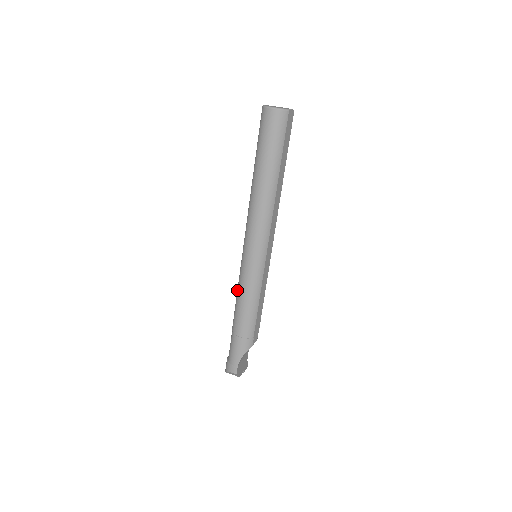
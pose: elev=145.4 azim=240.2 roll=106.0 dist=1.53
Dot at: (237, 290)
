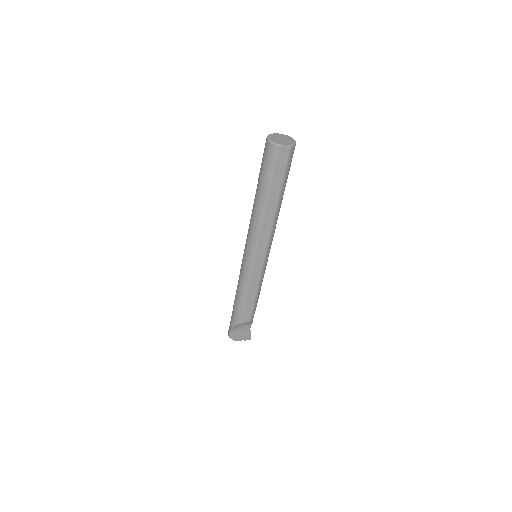
Dot at: occluded
